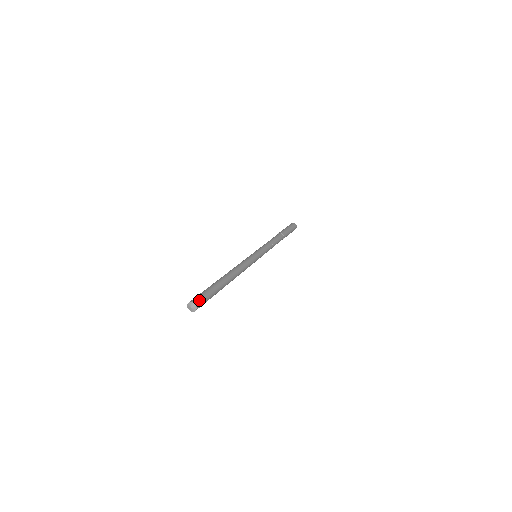
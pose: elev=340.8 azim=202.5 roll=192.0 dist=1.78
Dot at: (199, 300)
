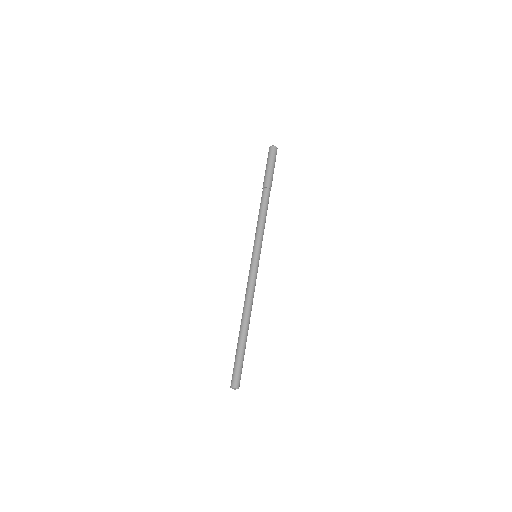
Dot at: (239, 381)
